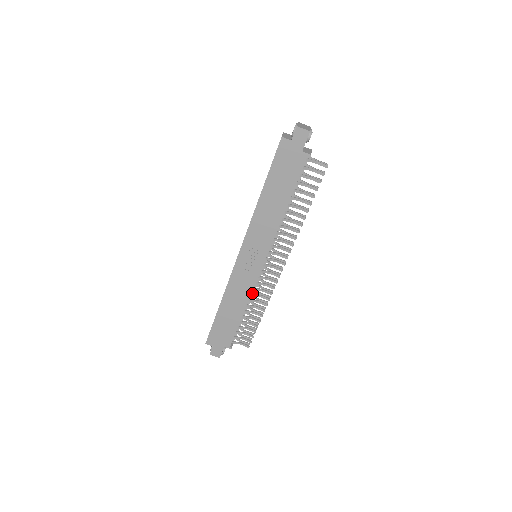
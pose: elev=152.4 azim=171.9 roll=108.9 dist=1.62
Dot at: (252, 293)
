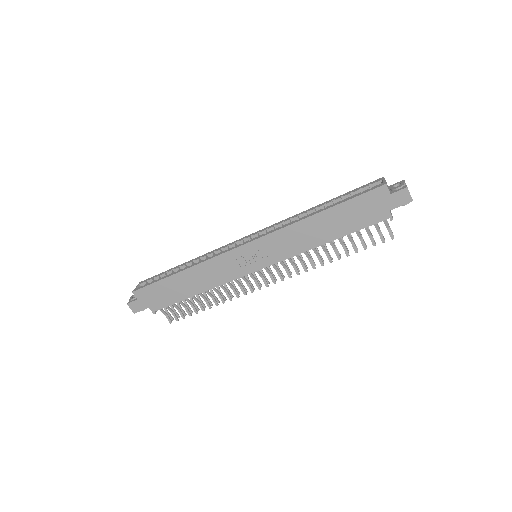
Dot at: occluded
